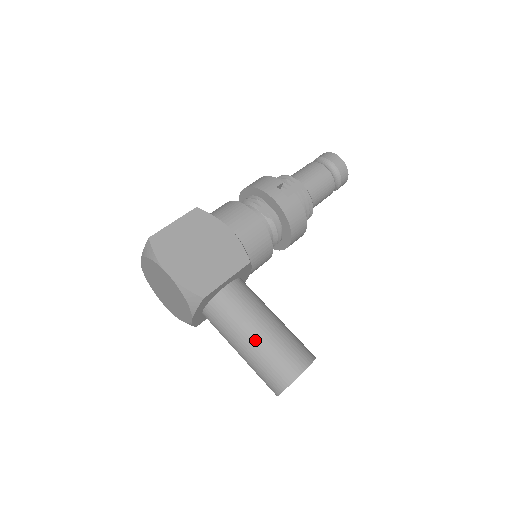
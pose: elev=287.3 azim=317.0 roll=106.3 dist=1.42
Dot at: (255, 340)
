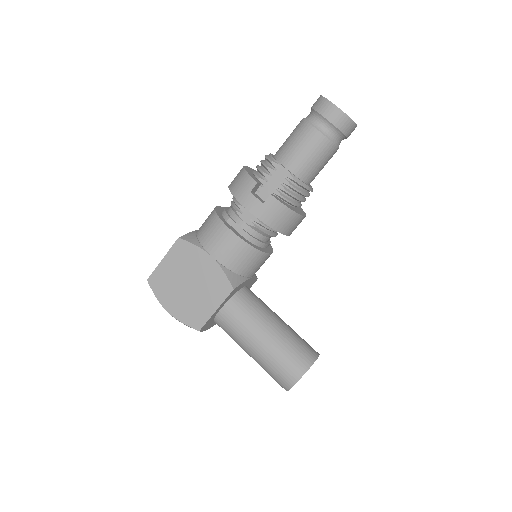
Dot at: (254, 354)
